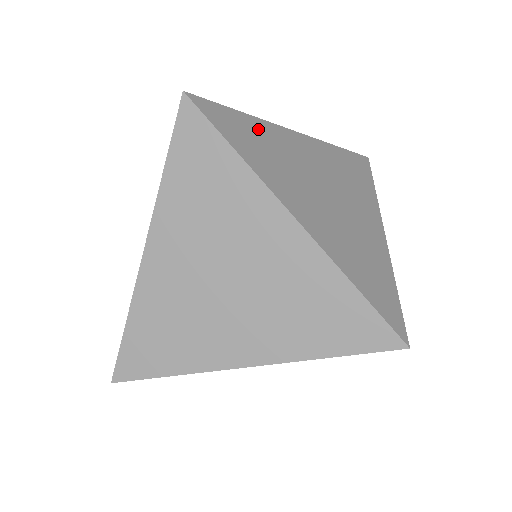
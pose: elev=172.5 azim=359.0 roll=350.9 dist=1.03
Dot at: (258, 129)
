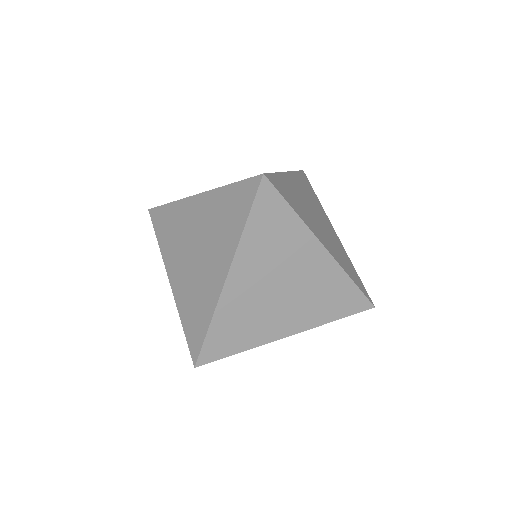
Dot at: occluded
